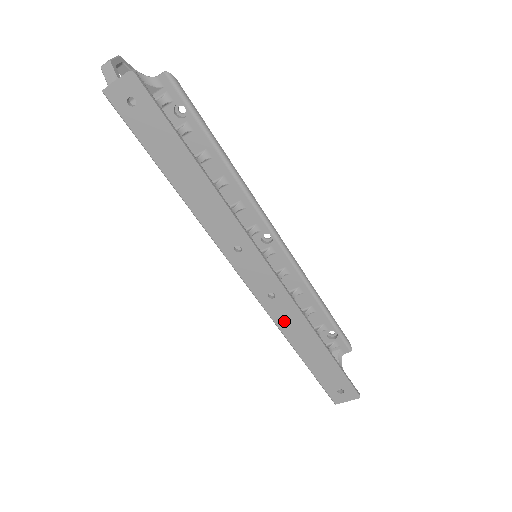
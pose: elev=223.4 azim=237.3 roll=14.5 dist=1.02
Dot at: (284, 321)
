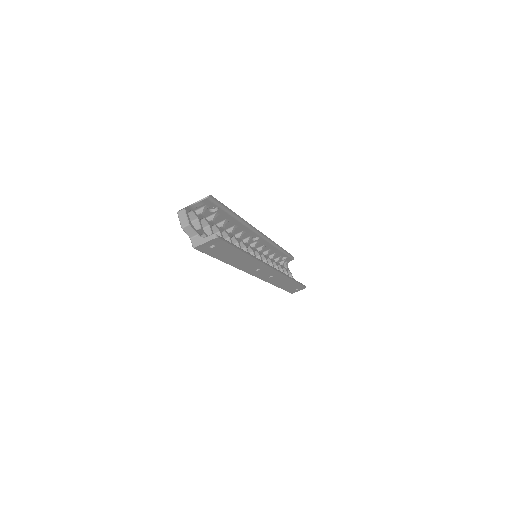
Dot at: (275, 281)
